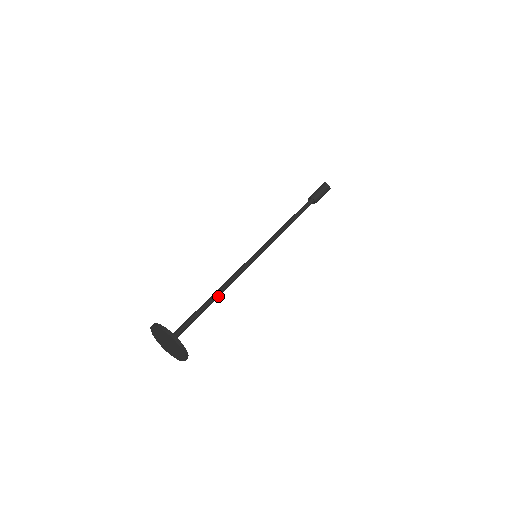
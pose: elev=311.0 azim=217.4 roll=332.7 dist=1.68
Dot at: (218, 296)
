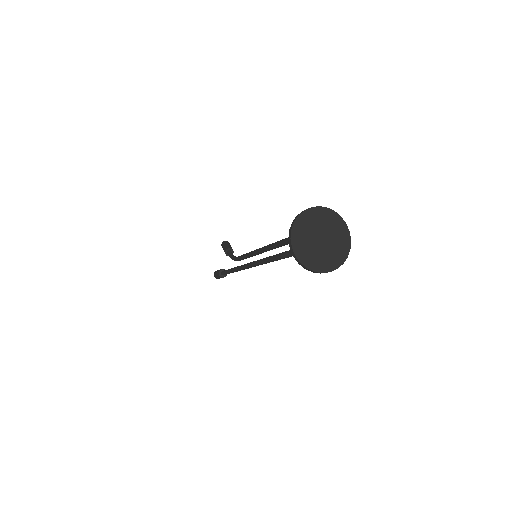
Dot at: occluded
